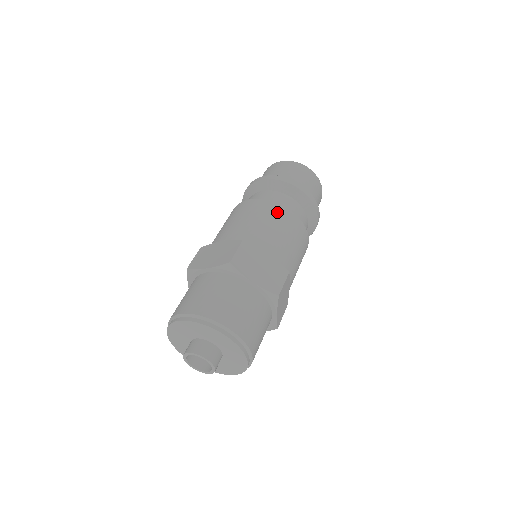
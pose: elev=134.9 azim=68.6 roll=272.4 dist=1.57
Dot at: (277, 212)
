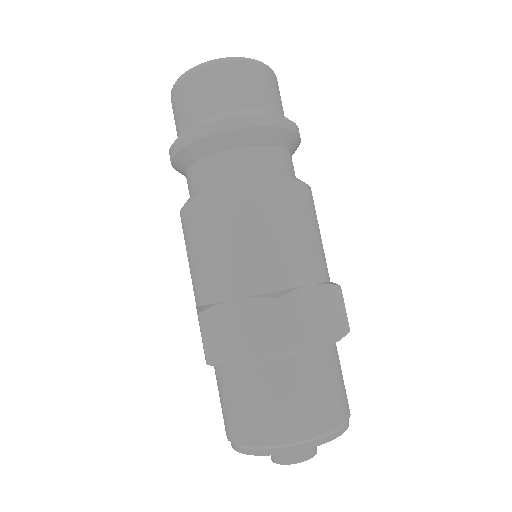
Dot at: (279, 201)
